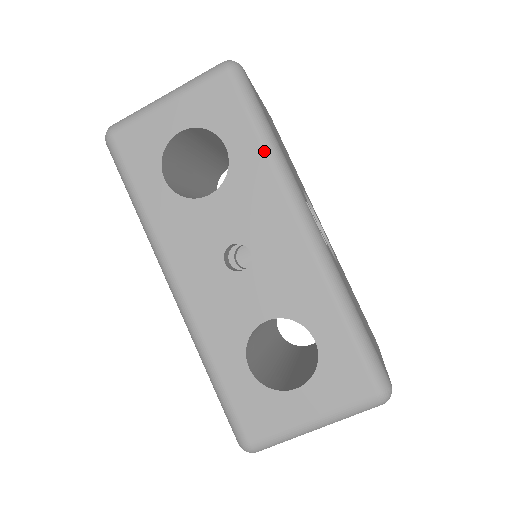
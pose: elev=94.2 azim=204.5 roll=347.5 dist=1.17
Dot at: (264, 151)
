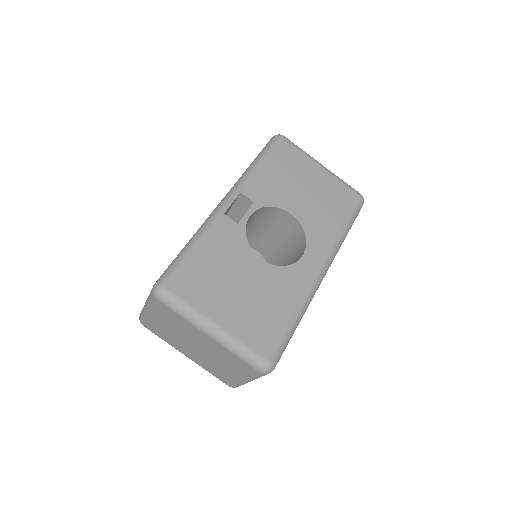
Dot at: (247, 169)
